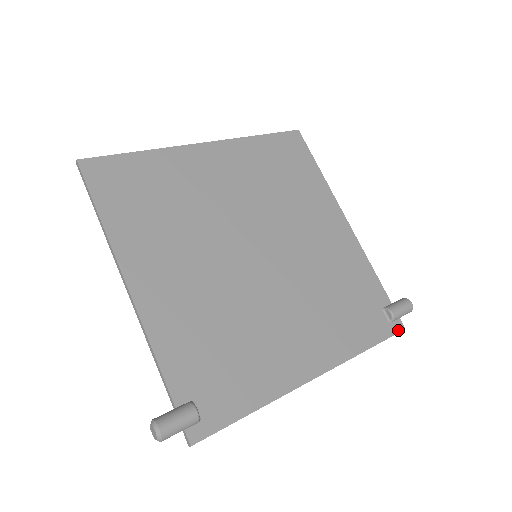
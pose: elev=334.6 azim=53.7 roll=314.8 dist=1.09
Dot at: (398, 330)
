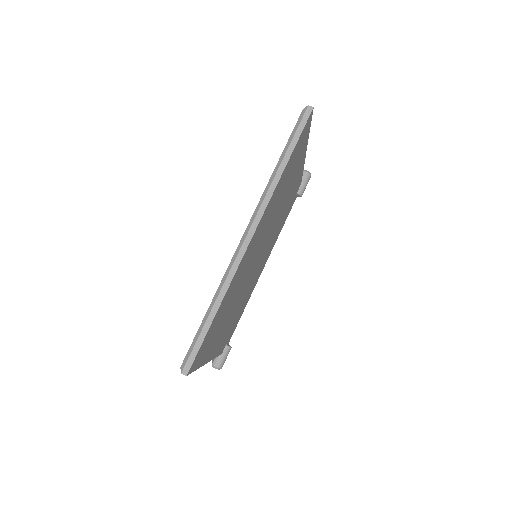
Dot at: occluded
